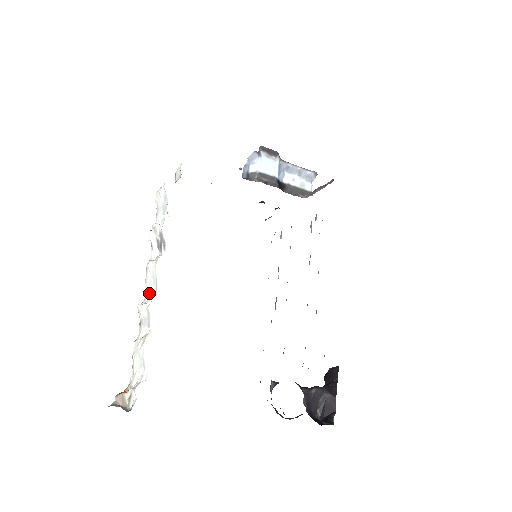
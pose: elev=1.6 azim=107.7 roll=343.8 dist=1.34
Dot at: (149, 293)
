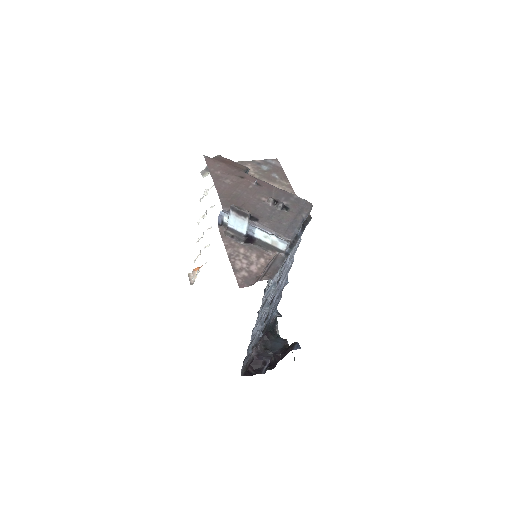
Dot at: (203, 233)
